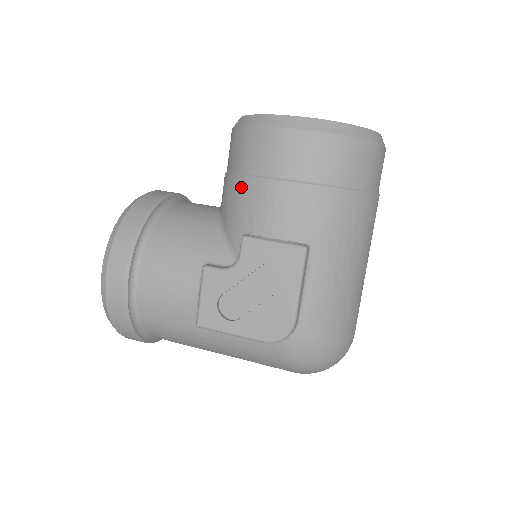
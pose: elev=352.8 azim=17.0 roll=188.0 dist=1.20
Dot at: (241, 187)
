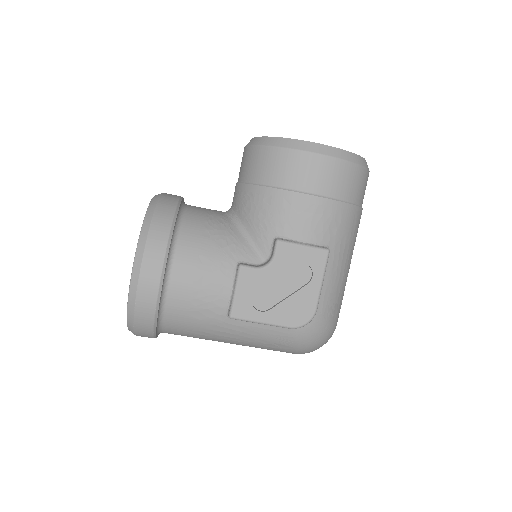
Dot at: (272, 198)
